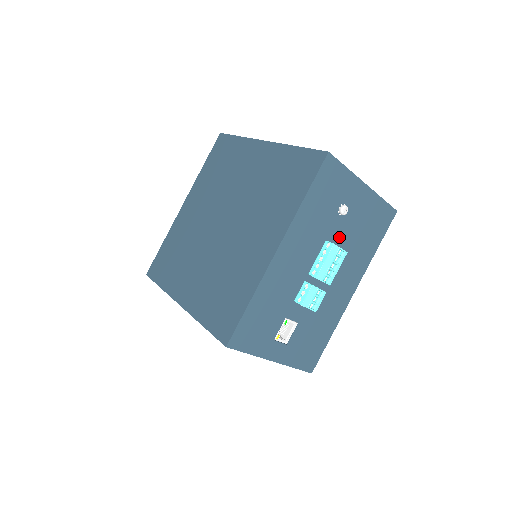
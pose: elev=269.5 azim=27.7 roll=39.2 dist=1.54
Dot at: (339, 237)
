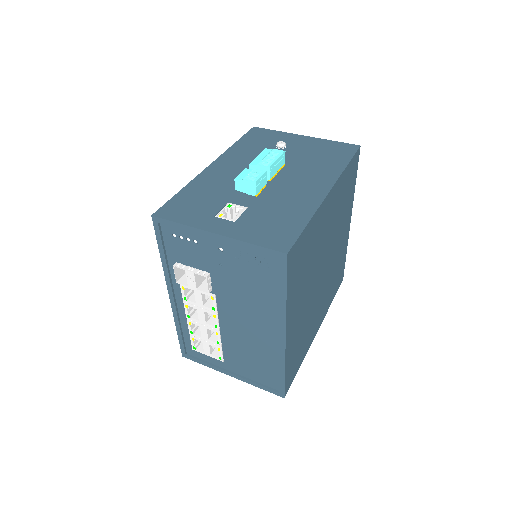
Dot at: (285, 159)
